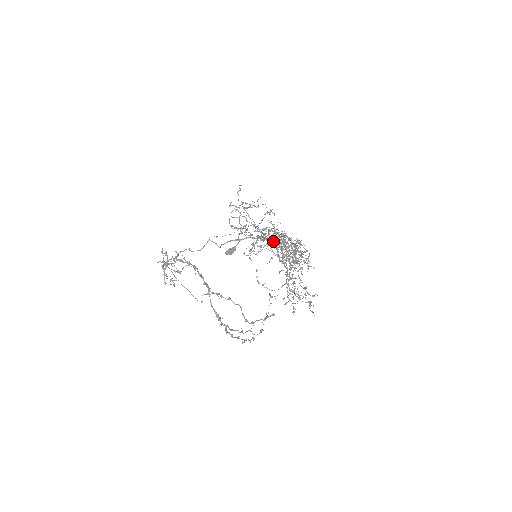
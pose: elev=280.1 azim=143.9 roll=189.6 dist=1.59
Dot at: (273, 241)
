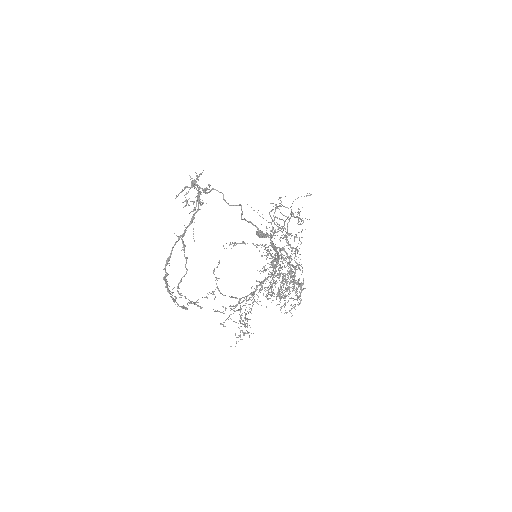
Dot at: occluded
